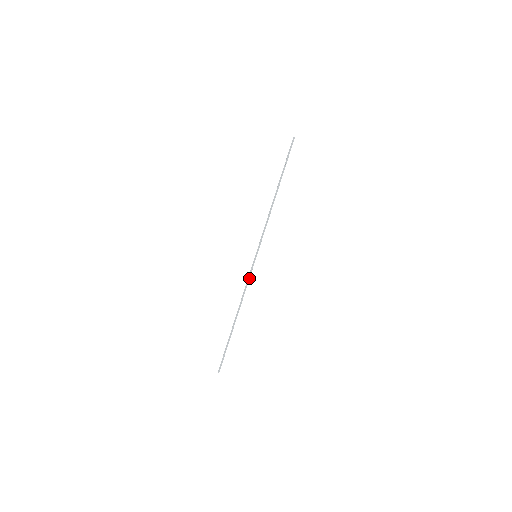
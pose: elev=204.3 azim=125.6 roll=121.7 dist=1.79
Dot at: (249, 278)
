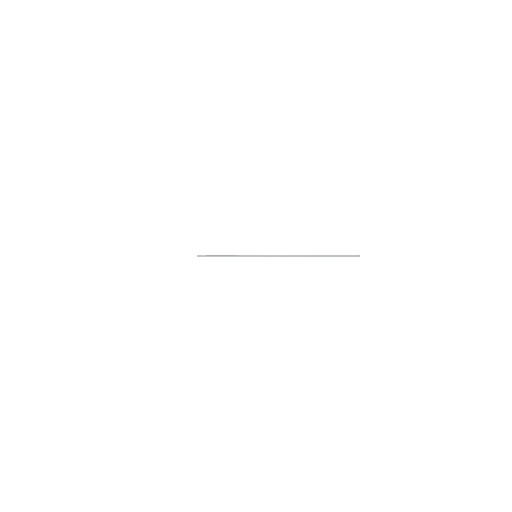
Dot at: (243, 256)
